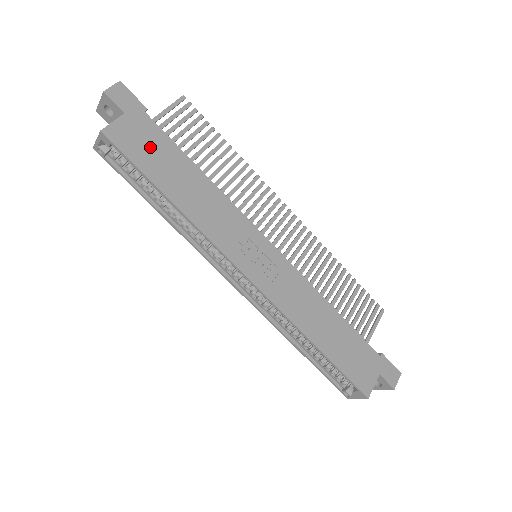
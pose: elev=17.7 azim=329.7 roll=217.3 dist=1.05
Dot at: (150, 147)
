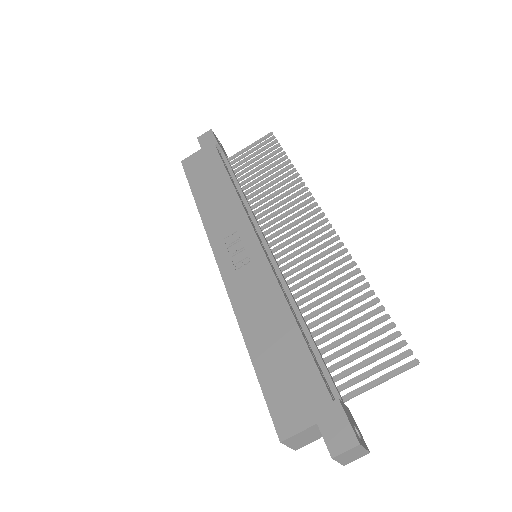
Dot at: (204, 168)
